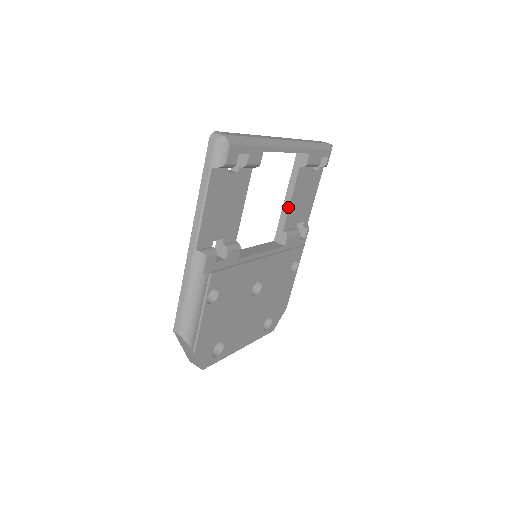
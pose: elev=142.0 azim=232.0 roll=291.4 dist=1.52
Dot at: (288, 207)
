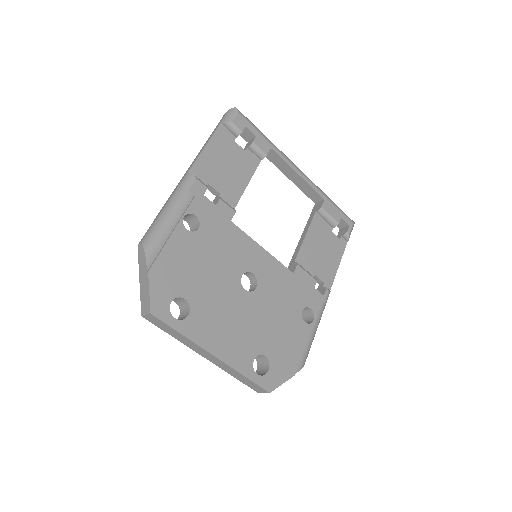
Dot at: (302, 243)
